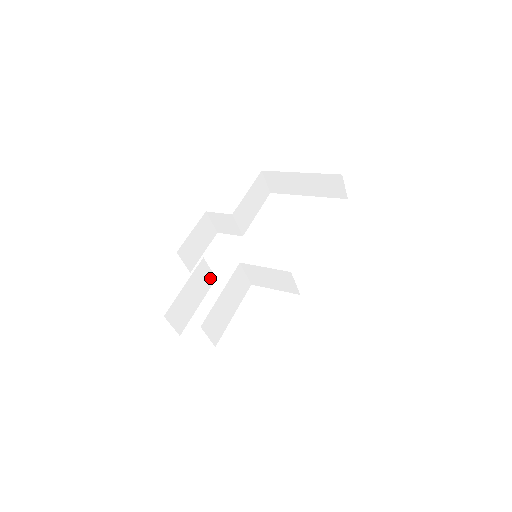
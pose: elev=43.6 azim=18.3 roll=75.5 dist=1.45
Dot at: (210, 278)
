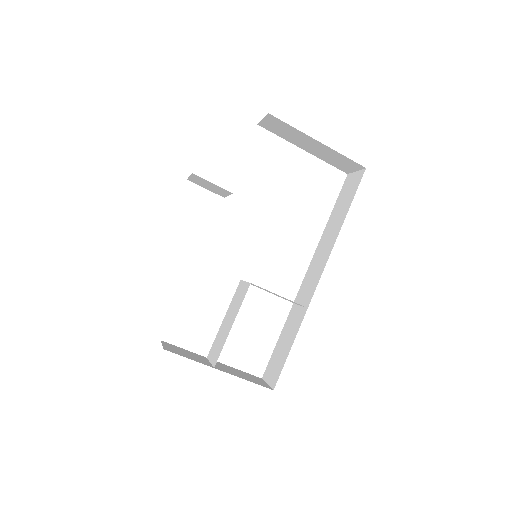
Dot at: occluded
